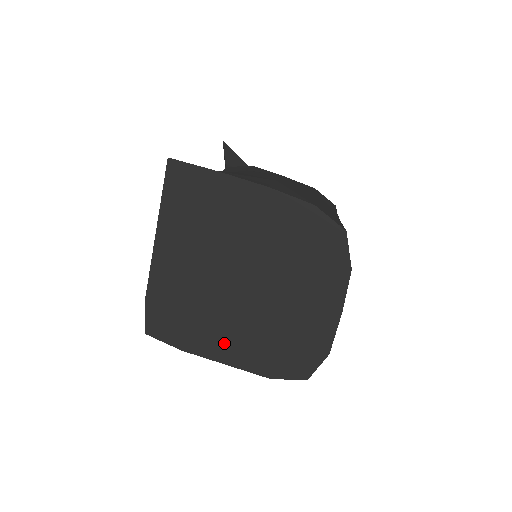
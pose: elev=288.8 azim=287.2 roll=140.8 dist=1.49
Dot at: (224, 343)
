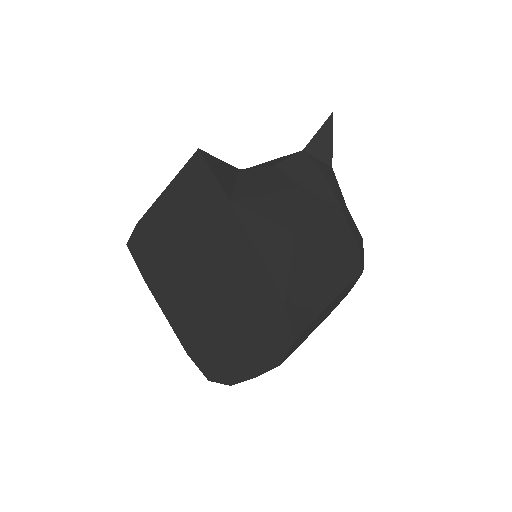
Dot at: (171, 305)
